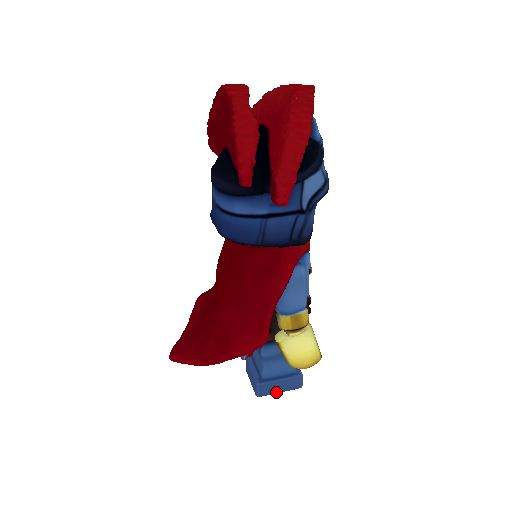
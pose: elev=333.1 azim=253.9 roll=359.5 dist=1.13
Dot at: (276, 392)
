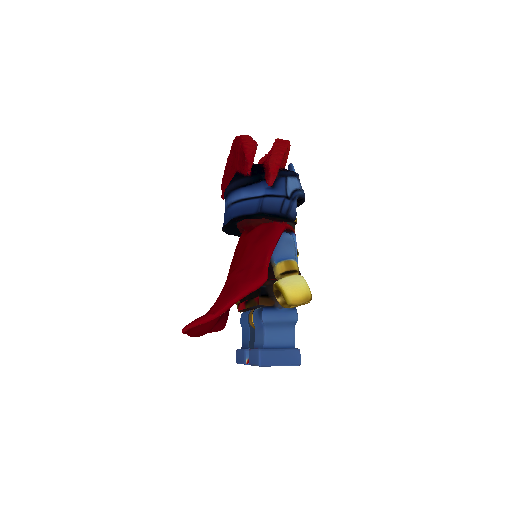
Dot at: (277, 363)
